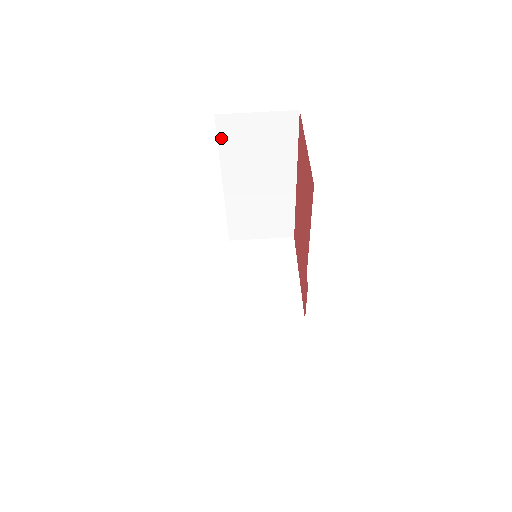
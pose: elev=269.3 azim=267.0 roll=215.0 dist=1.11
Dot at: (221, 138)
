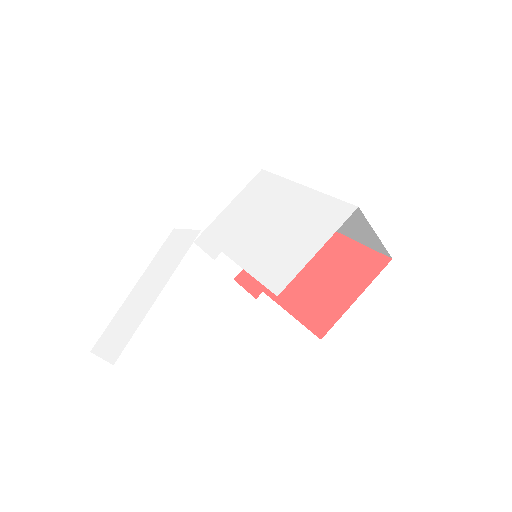
Dot at: (342, 202)
